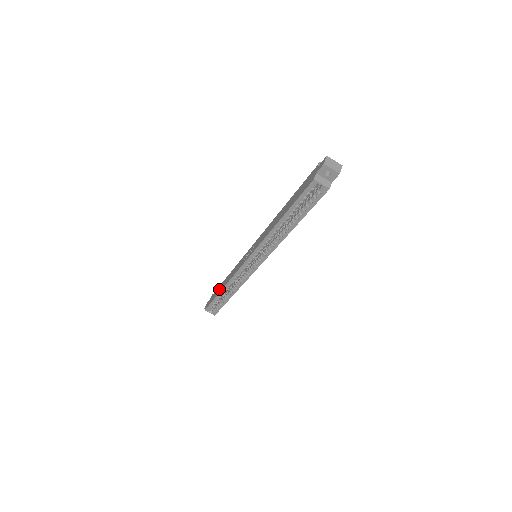
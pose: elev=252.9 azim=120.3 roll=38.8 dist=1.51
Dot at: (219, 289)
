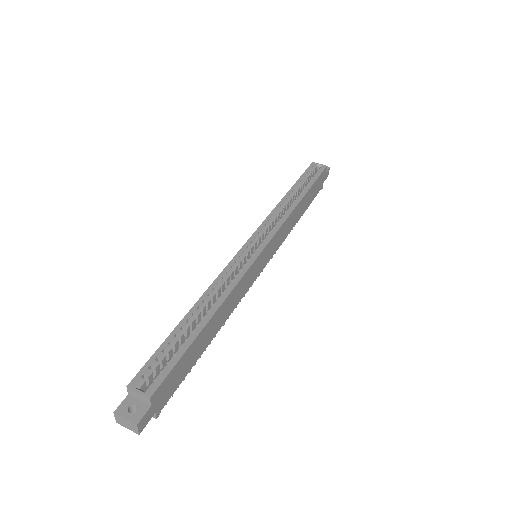
Dot at: occluded
